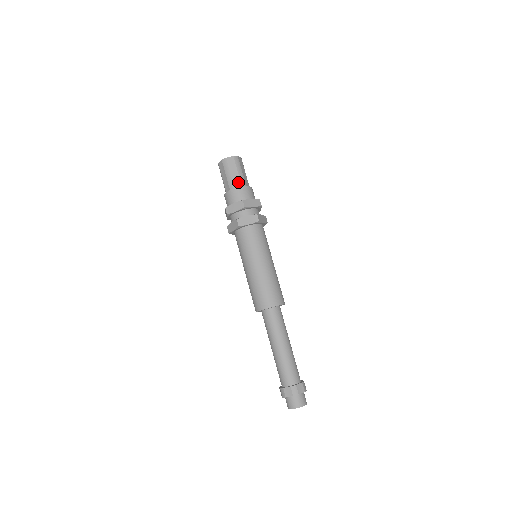
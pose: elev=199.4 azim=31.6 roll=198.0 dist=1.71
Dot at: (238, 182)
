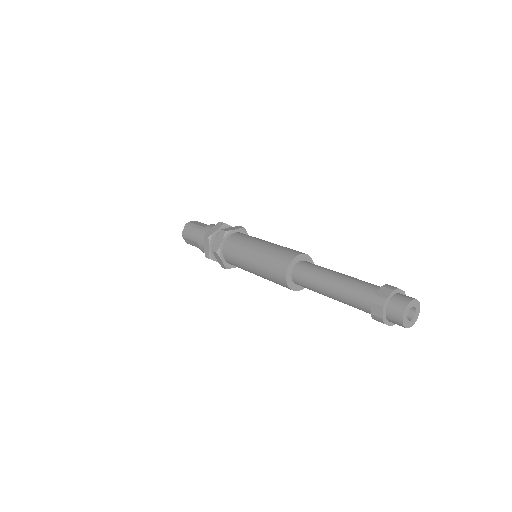
Dot at: (199, 233)
